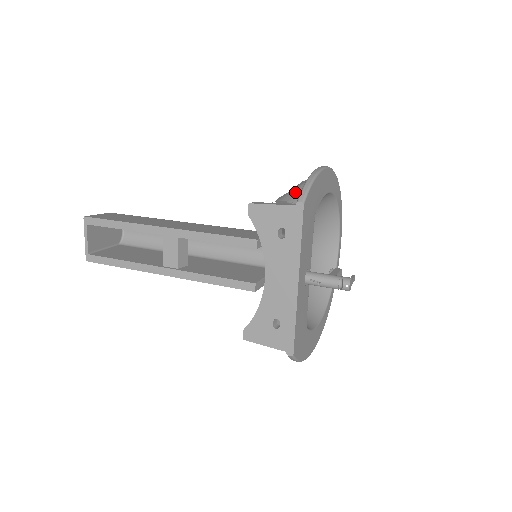
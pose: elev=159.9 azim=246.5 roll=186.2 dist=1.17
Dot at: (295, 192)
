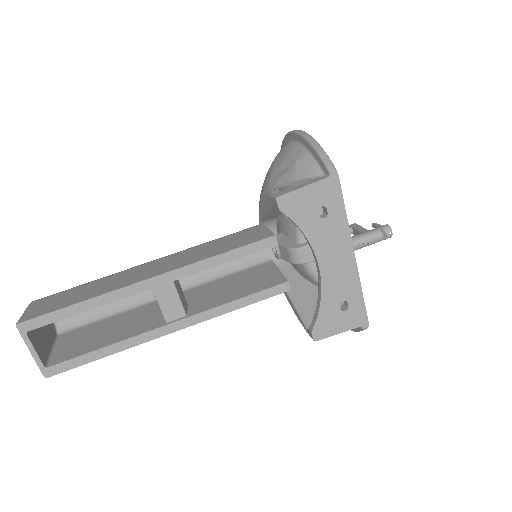
Dot at: (304, 166)
